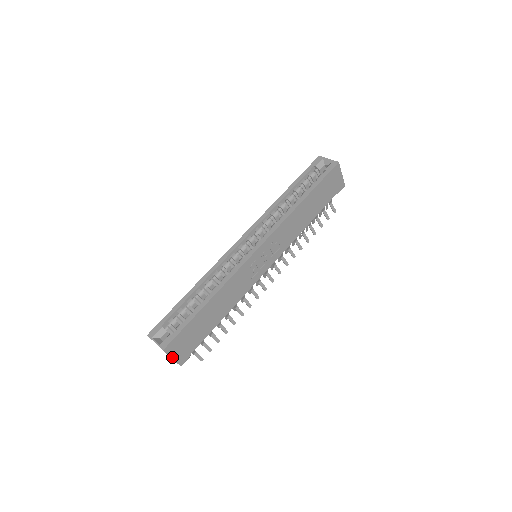
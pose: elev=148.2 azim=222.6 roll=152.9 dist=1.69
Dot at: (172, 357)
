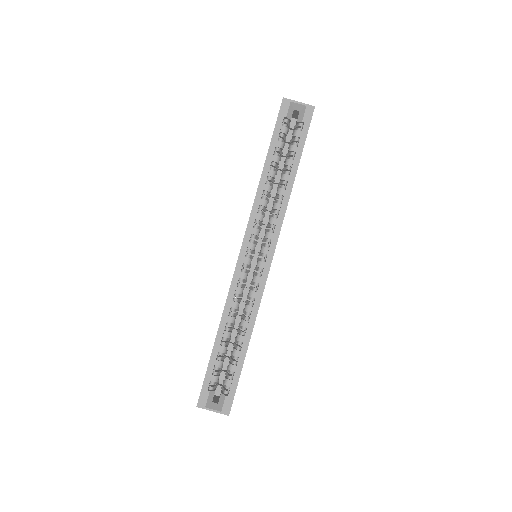
Dot at: occluded
